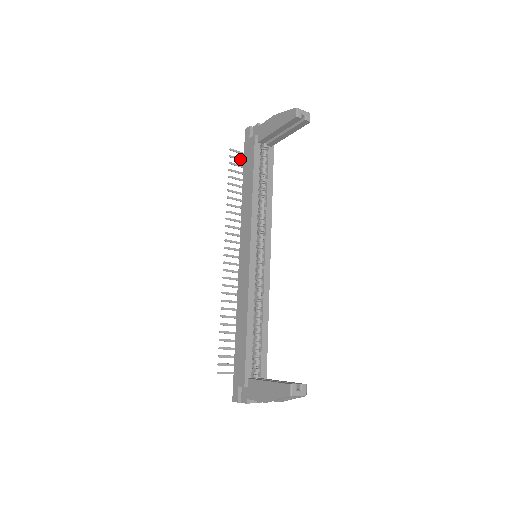
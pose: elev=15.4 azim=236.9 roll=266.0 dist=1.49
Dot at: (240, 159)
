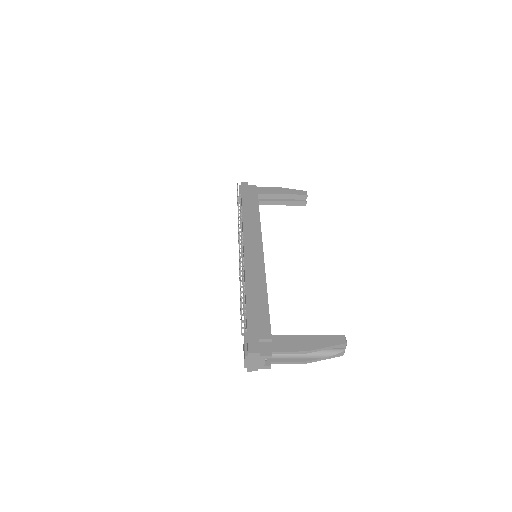
Dot at: occluded
